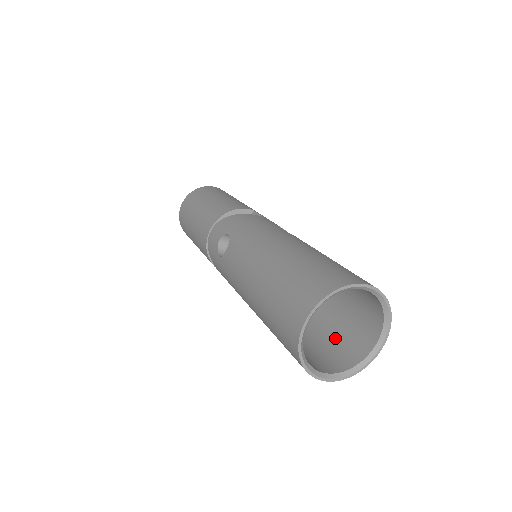
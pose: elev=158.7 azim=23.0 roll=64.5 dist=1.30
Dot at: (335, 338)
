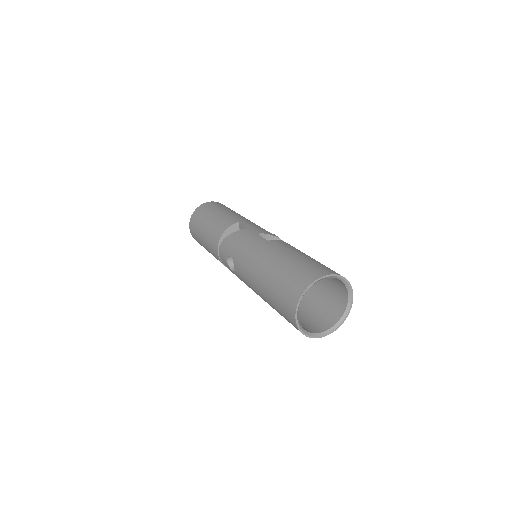
Dot at: (326, 299)
